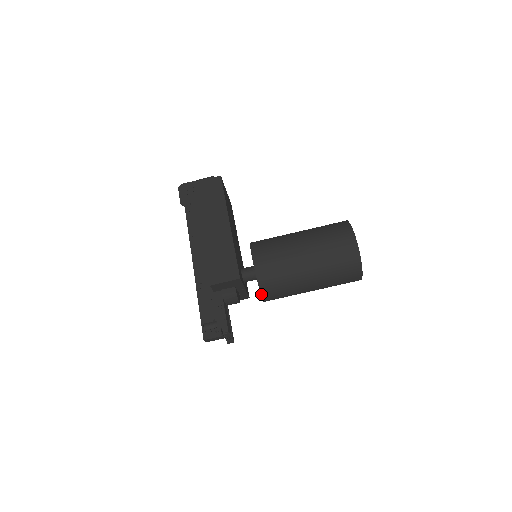
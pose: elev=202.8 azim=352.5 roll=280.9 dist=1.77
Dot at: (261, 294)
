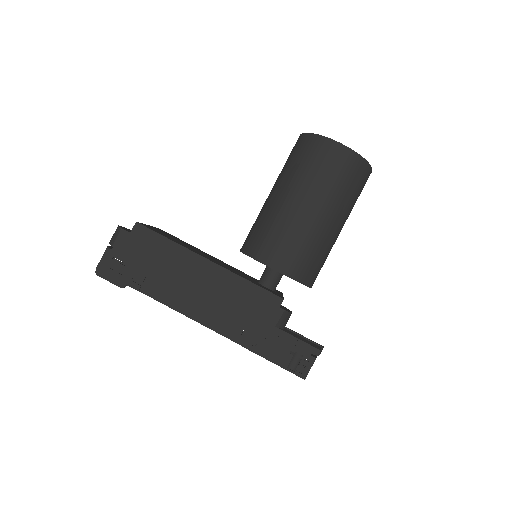
Dot at: (309, 287)
